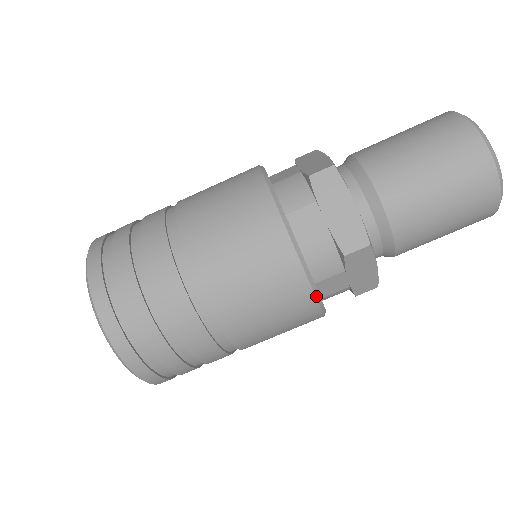
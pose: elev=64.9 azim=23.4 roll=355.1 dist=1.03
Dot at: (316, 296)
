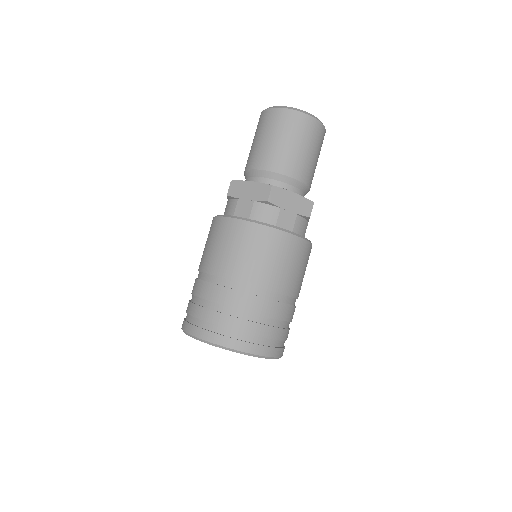
Dot at: (278, 229)
